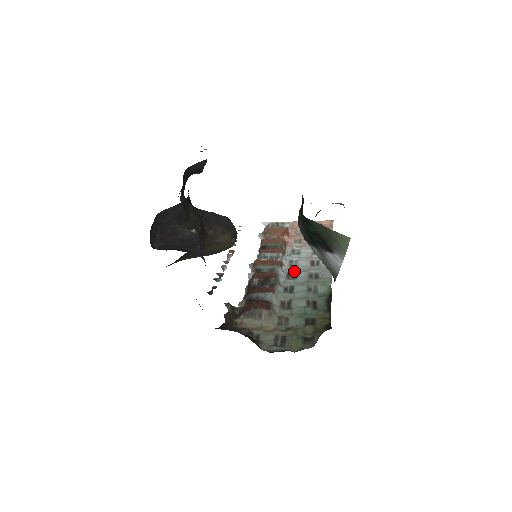
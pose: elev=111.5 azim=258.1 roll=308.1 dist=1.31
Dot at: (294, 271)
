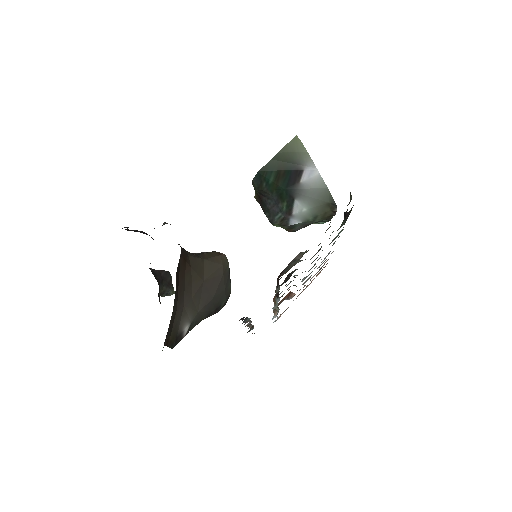
Dot at: (311, 268)
